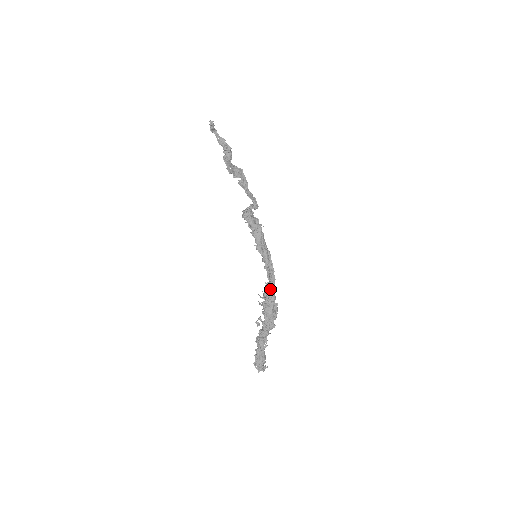
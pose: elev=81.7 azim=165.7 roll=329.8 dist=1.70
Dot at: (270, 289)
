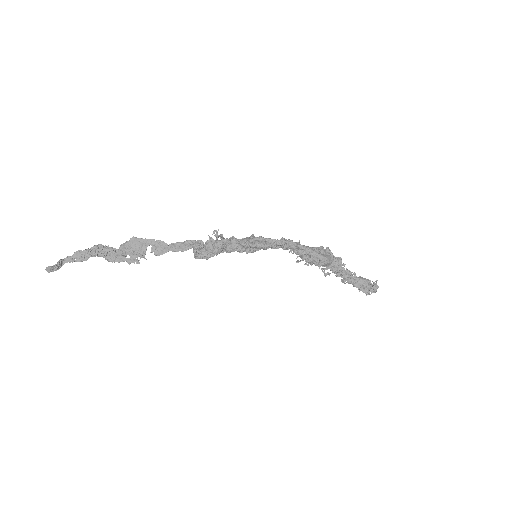
Dot at: (301, 251)
